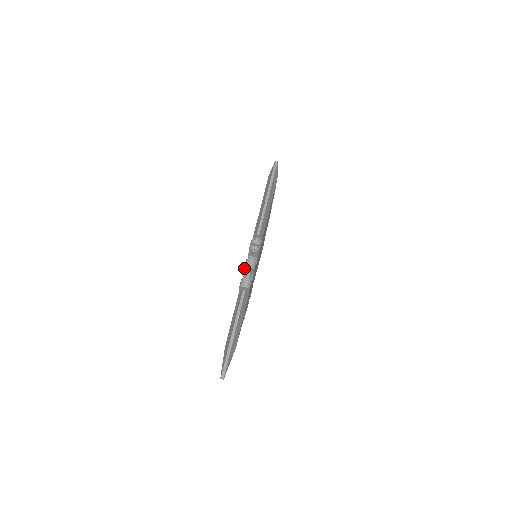
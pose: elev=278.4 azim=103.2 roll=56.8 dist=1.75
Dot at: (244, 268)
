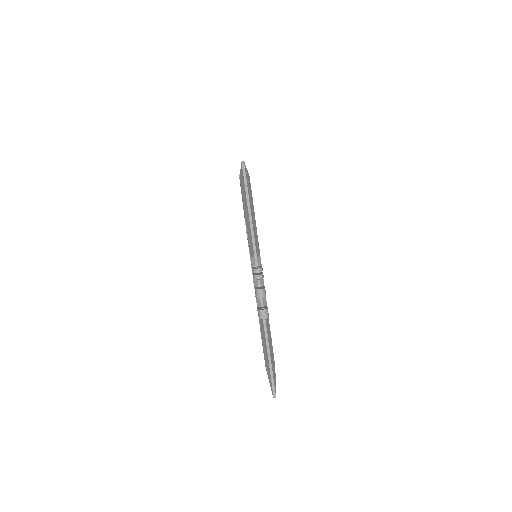
Dot at: (256, 298)
